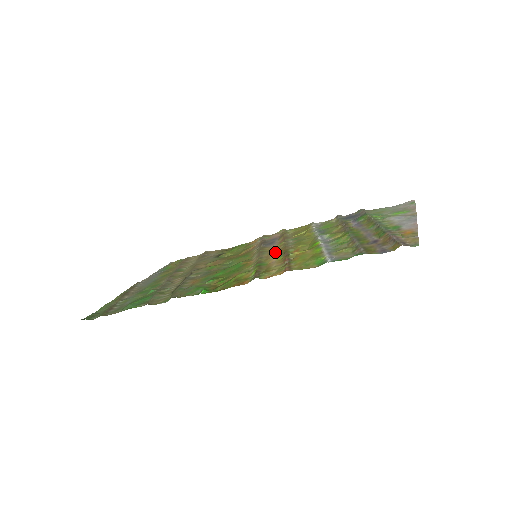
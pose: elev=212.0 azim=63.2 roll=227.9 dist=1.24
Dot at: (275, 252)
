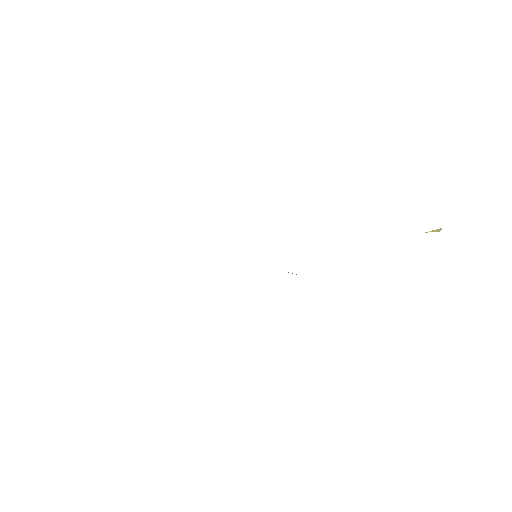
Dot at: occluded
